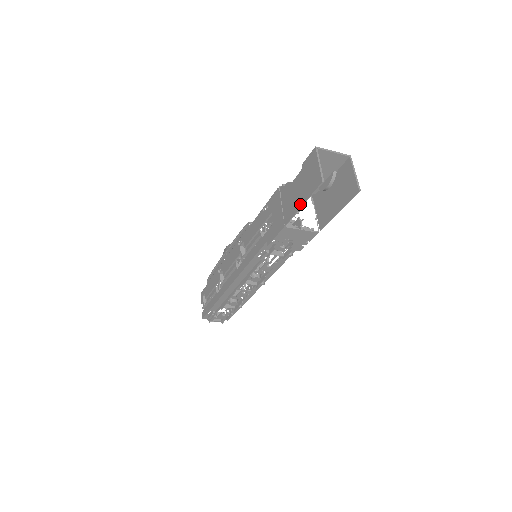
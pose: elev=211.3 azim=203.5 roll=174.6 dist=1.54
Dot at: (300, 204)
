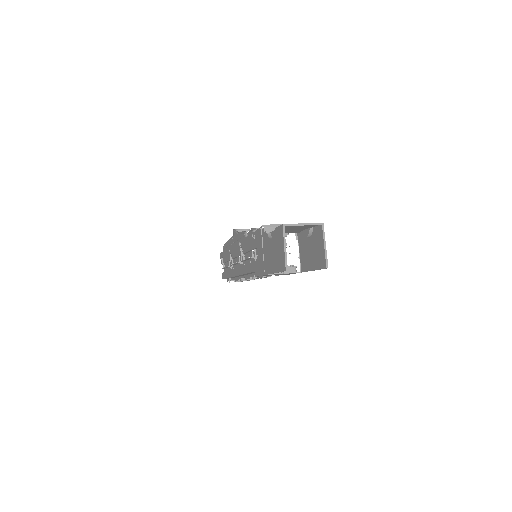
Dot at: (273, 270)
